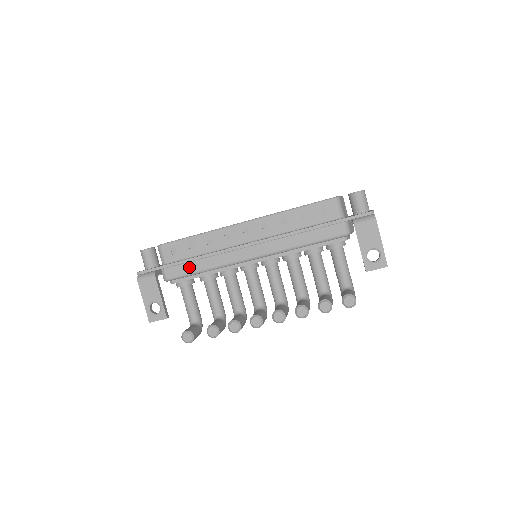
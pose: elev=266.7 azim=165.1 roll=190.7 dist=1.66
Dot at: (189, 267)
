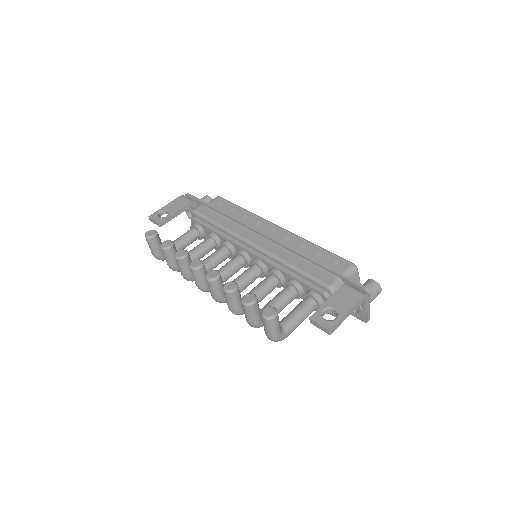
Dot at: (214, 215)
